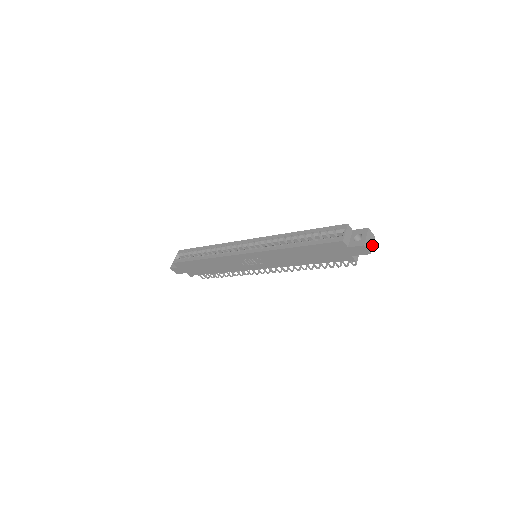
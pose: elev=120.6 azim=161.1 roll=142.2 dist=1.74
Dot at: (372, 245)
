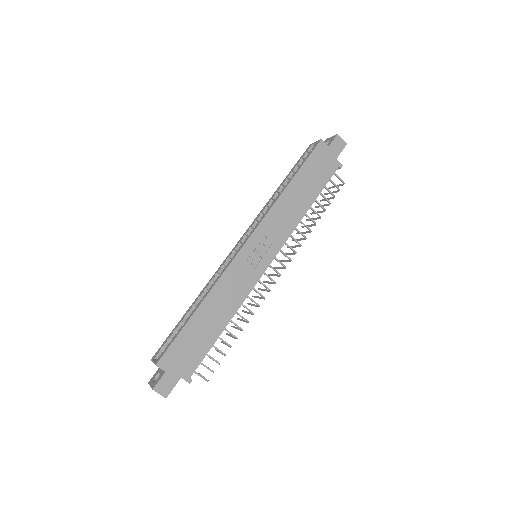
Dot at: occluded
